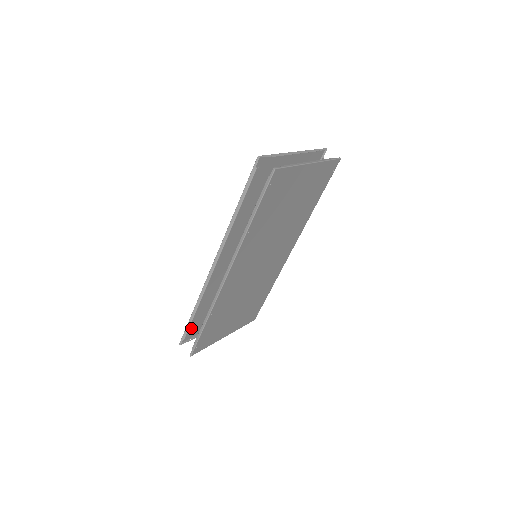
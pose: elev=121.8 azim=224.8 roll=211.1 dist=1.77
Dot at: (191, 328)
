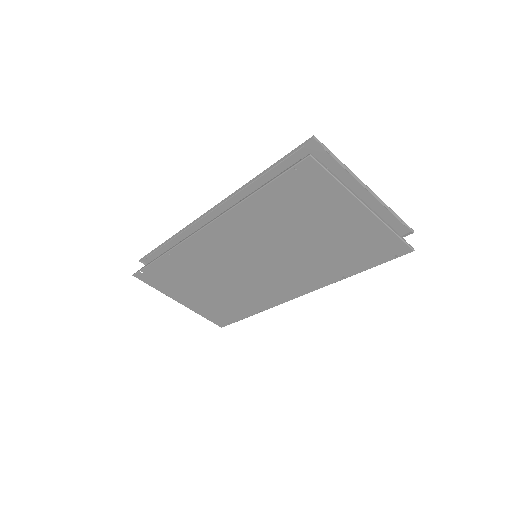
Dot at: occluded
